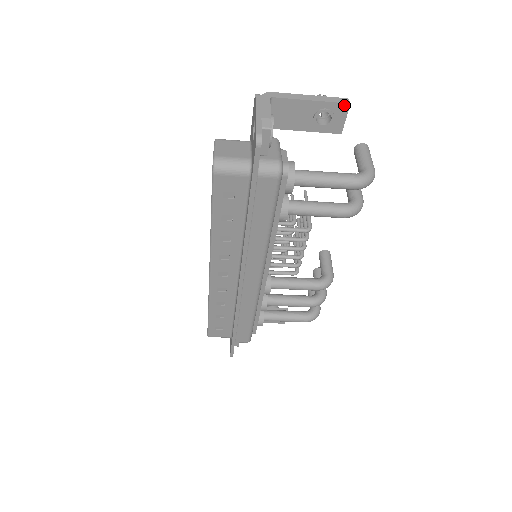
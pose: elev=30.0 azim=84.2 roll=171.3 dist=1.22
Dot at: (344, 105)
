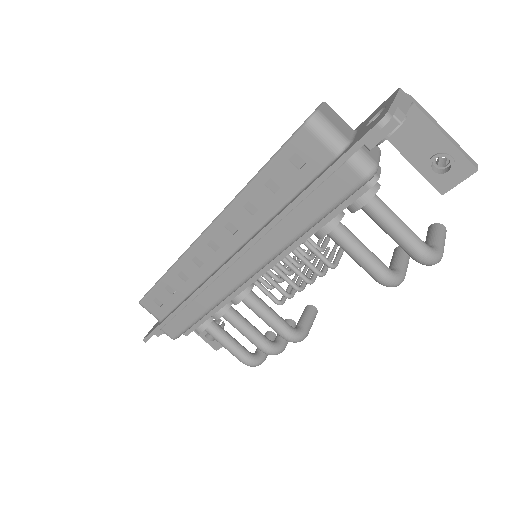
Dot at: (471, 167)
